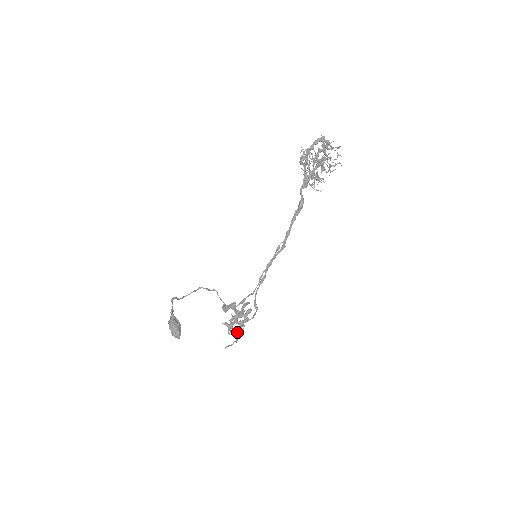
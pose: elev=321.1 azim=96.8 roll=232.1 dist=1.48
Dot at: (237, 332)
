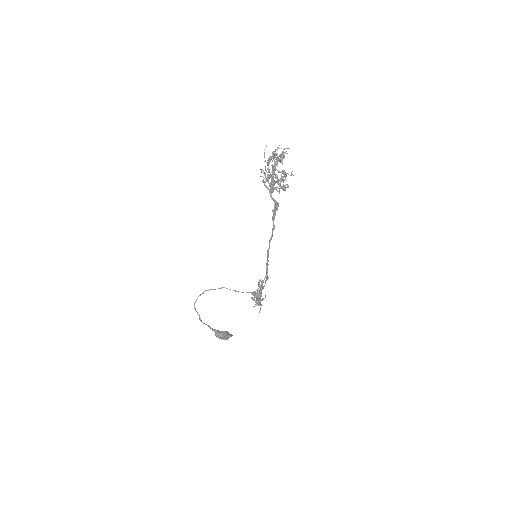
Dot at: occluded
